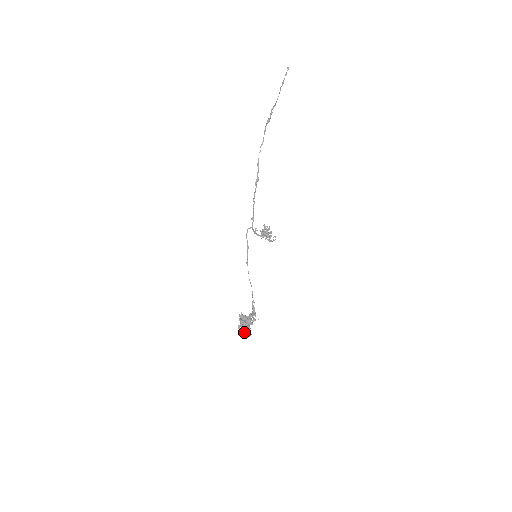
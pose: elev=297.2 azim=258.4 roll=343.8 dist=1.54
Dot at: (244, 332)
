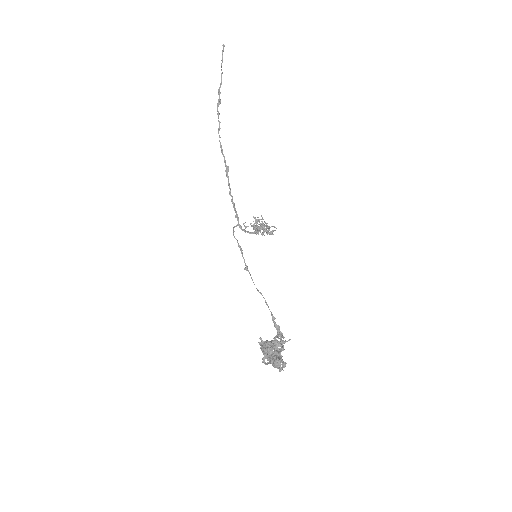
Dot at: (273, 362)
